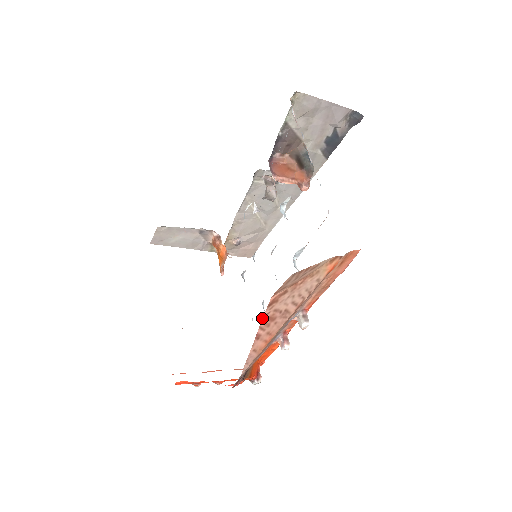
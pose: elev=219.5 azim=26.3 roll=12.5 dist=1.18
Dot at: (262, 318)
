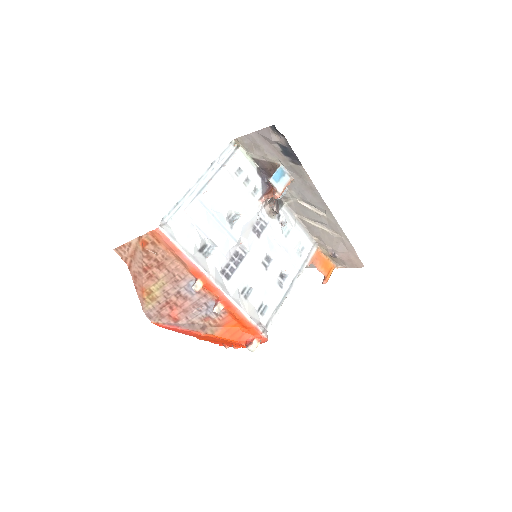
Dot at: (132, 277)
